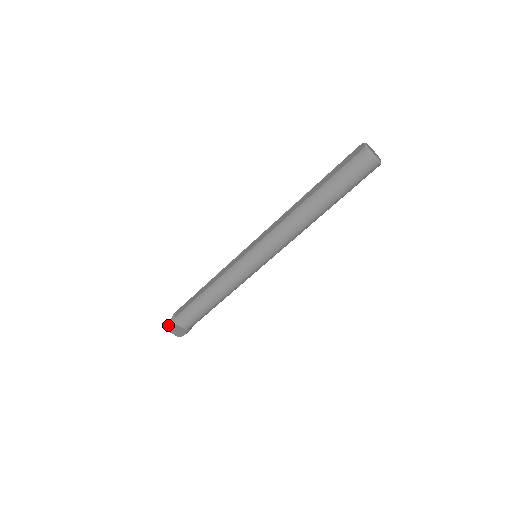
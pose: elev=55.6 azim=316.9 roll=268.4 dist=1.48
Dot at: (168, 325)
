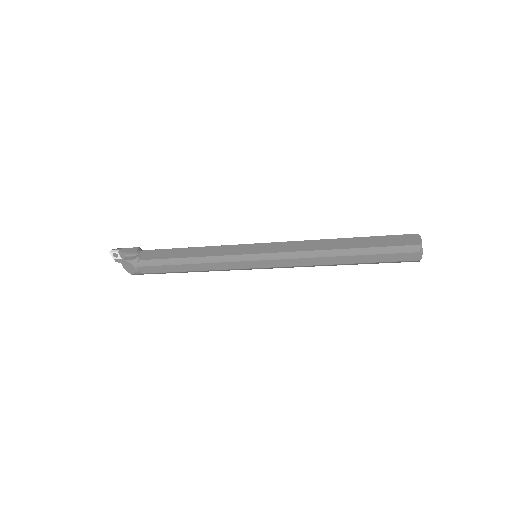
Dot at: occluded
